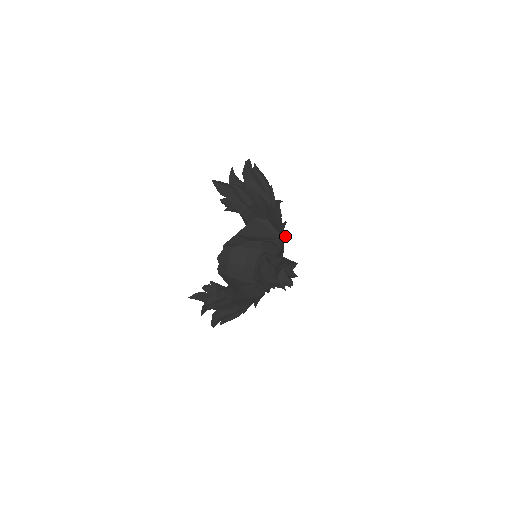
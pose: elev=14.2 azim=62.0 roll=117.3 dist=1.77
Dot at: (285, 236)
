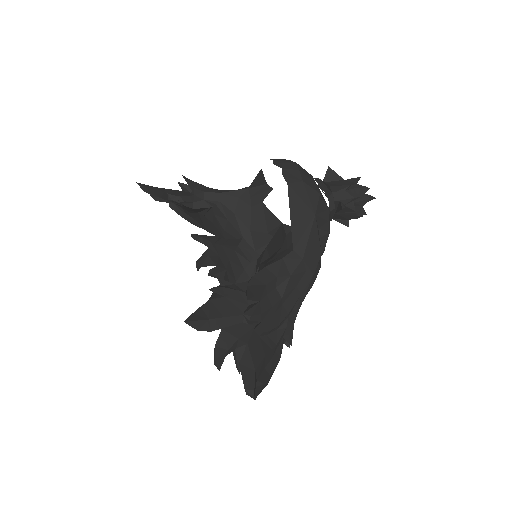
Dot at: occluded
